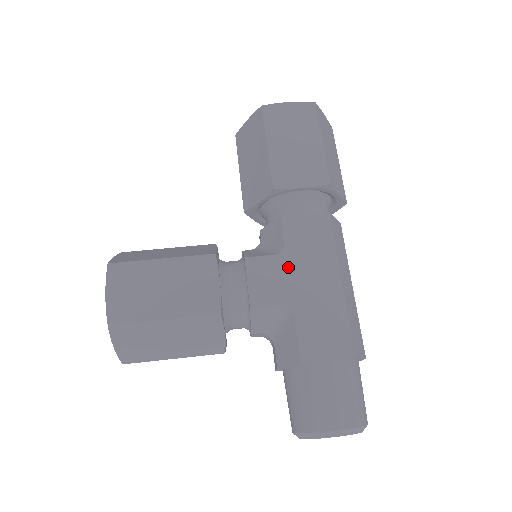
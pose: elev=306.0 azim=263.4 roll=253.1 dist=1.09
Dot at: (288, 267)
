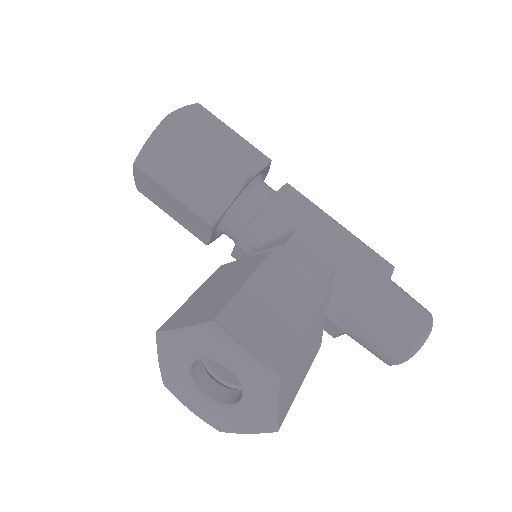
Dot at: (311, 234)
